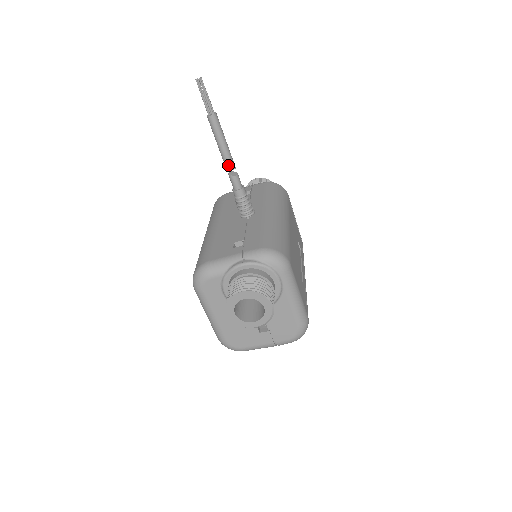
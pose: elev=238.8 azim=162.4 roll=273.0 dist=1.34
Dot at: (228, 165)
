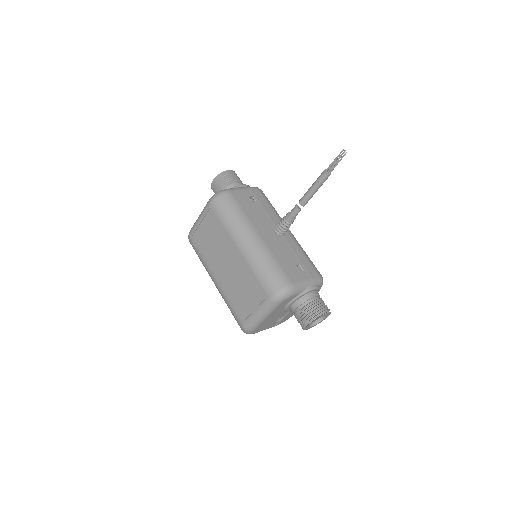
Dot at: (305, 204)
